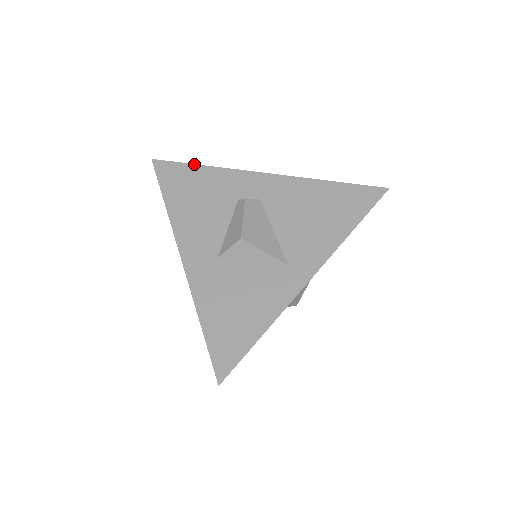
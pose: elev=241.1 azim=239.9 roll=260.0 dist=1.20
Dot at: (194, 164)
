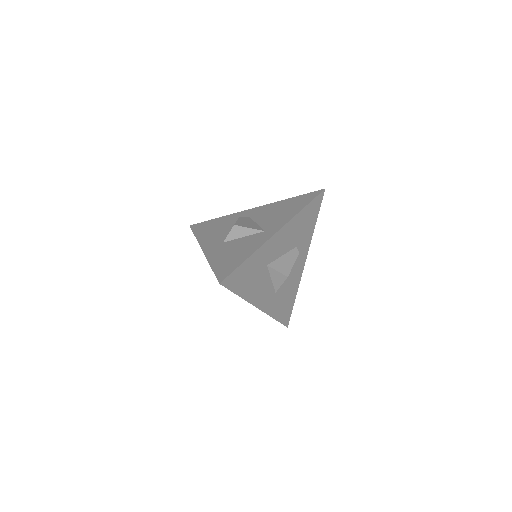
Dot at: (213, 219)
